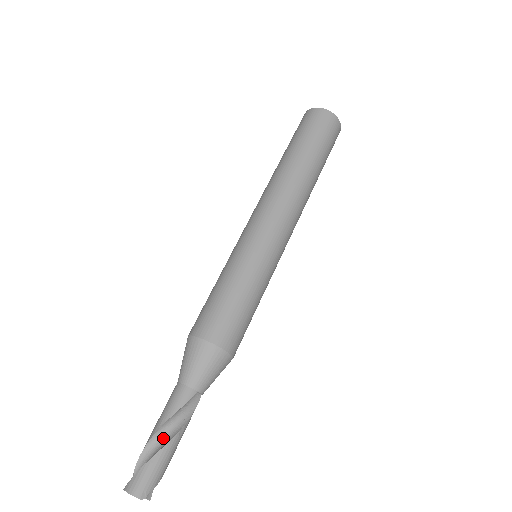
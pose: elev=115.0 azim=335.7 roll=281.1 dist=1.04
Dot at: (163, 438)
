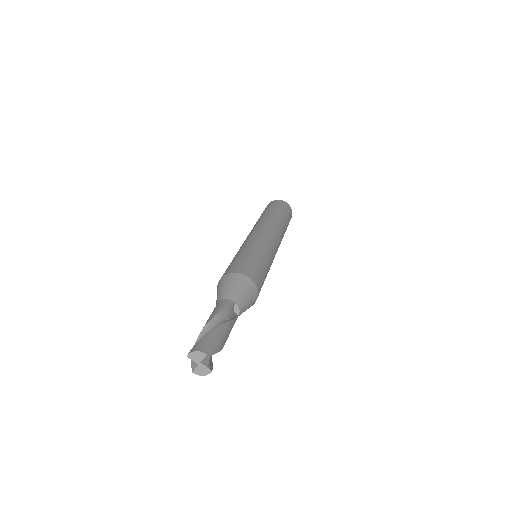
Dot at: occluded
